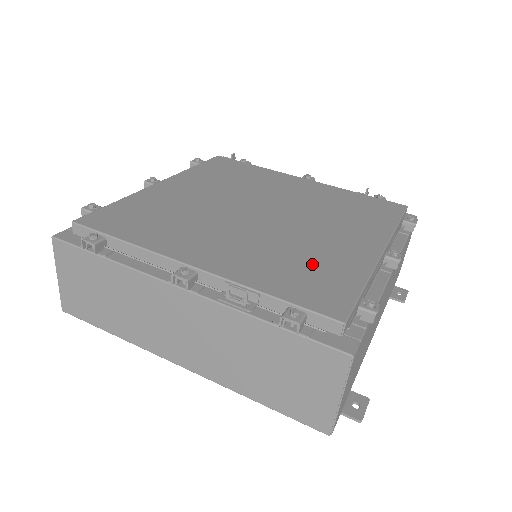
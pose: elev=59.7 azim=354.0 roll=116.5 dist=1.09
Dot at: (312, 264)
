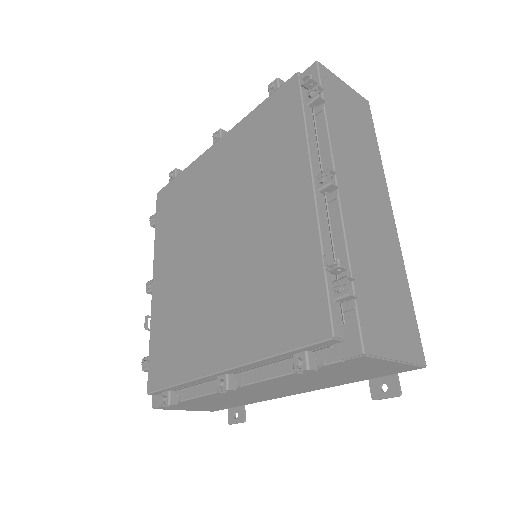
Dot at: (179, 337)
